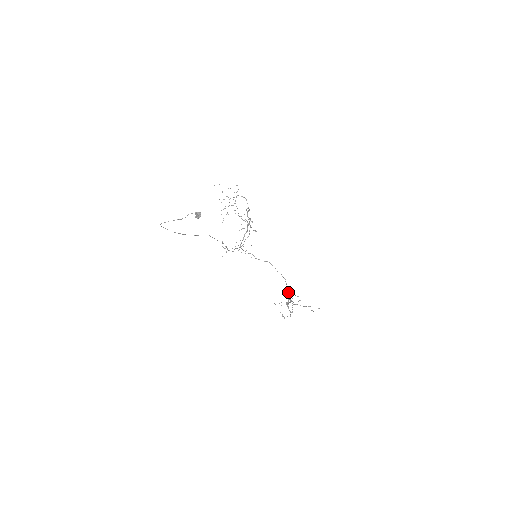
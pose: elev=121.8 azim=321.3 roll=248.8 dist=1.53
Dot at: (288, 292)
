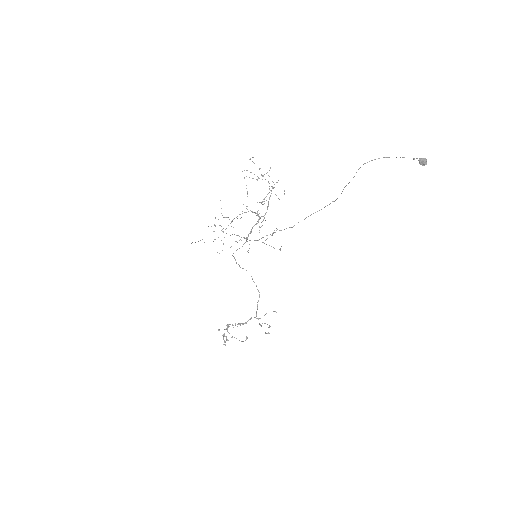
Dot at: (257, 308)
